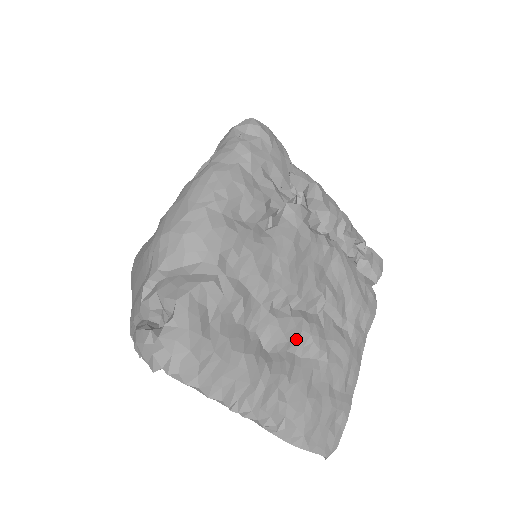
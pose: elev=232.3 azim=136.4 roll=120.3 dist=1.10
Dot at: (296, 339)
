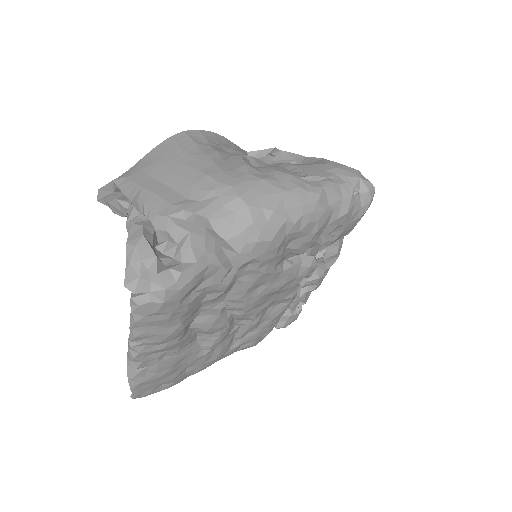
Dot at: (211, 333)
